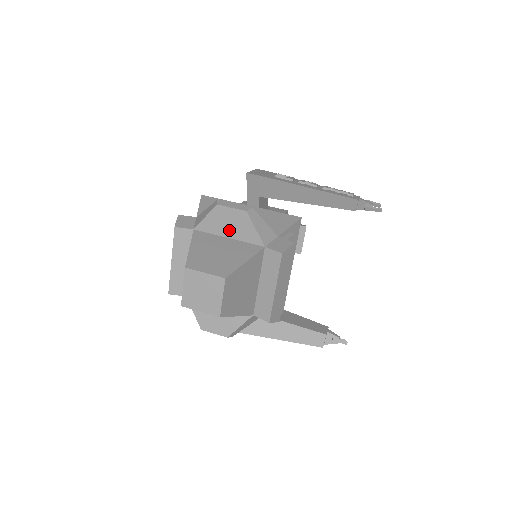
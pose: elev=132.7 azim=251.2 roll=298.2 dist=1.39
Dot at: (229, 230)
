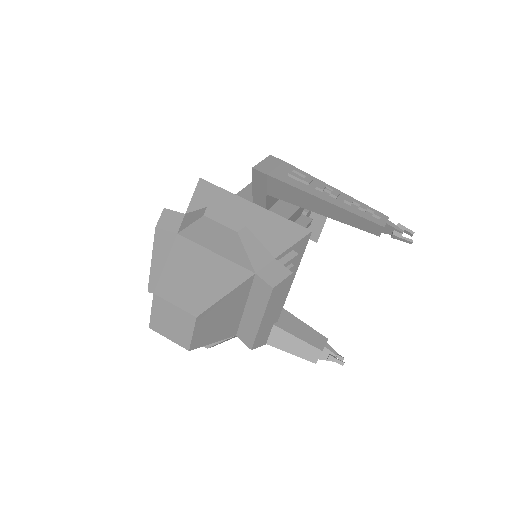
Dot at: (216, 245)
